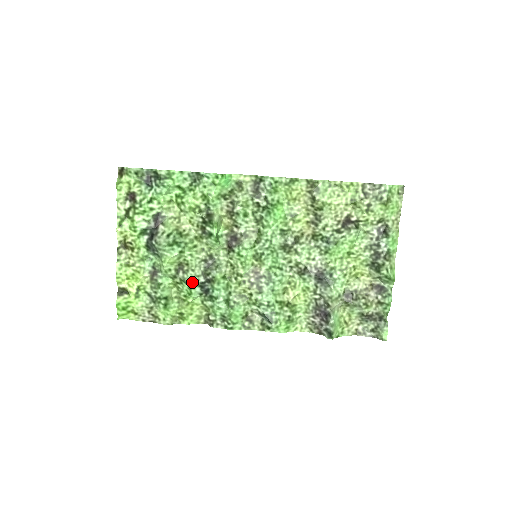
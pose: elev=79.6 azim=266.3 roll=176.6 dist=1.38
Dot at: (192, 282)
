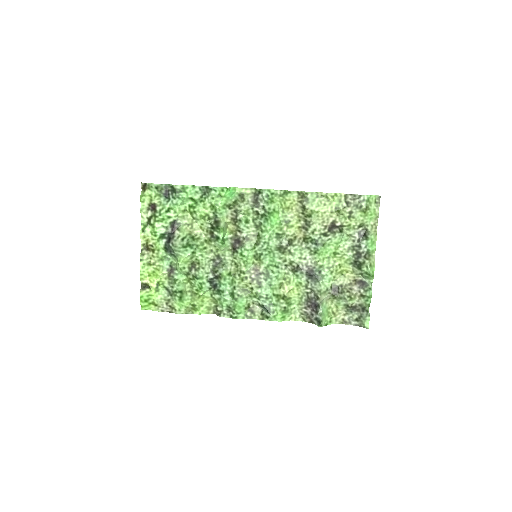
Dot at: (203, 278)
